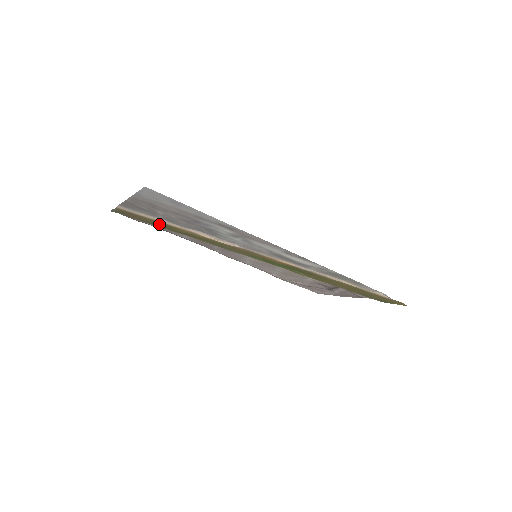
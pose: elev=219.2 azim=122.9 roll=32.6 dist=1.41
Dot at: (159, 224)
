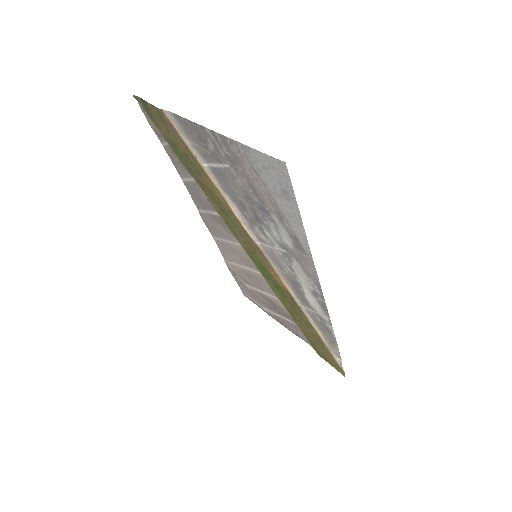
Dot at: (188, 159)
